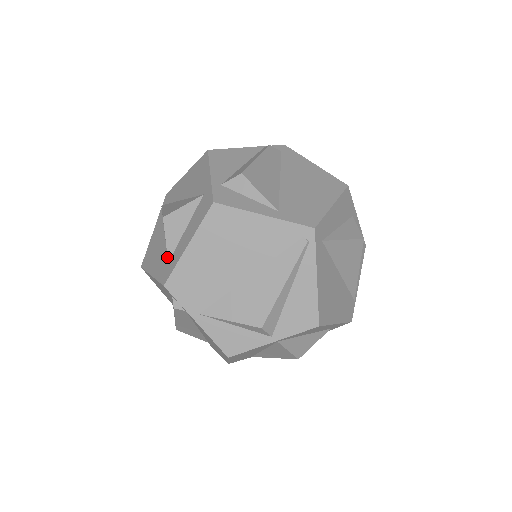
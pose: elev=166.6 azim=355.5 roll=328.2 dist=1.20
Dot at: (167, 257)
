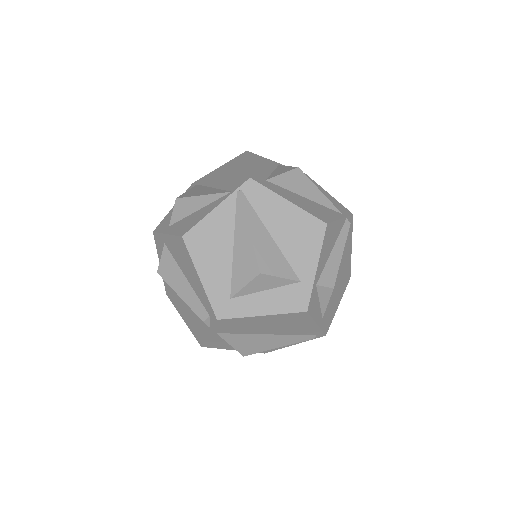
Dot at: (231, 289)
